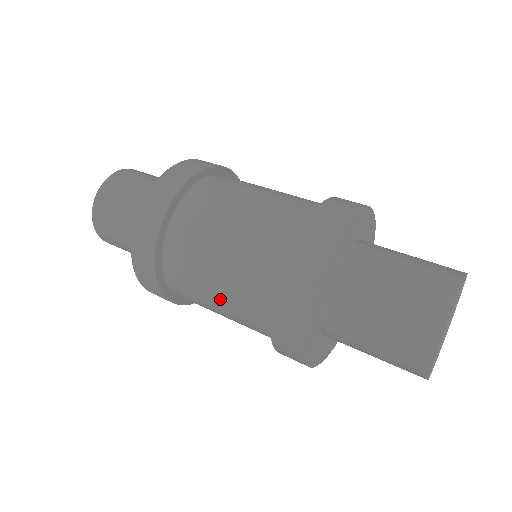
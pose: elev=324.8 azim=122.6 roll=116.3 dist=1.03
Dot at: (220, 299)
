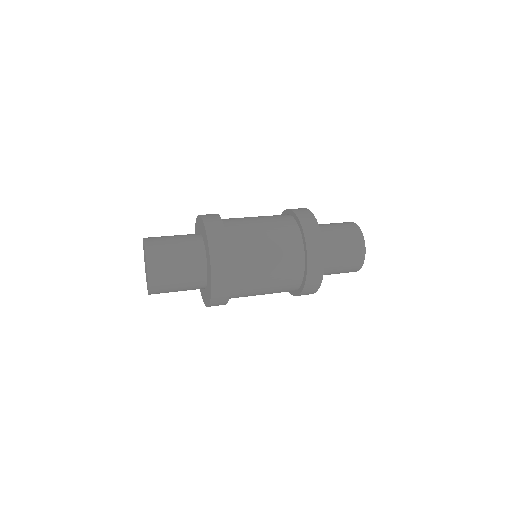
Dot at: (271, 273)
